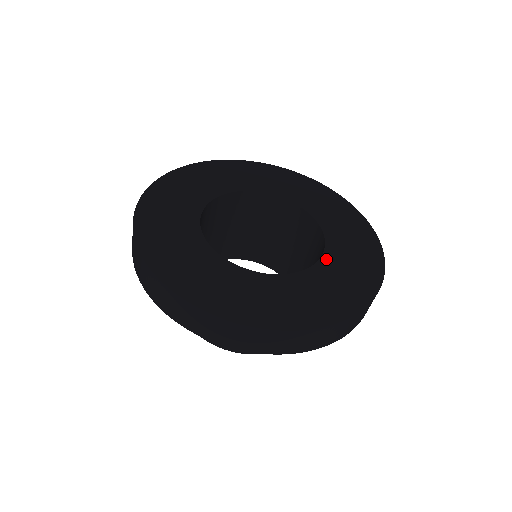
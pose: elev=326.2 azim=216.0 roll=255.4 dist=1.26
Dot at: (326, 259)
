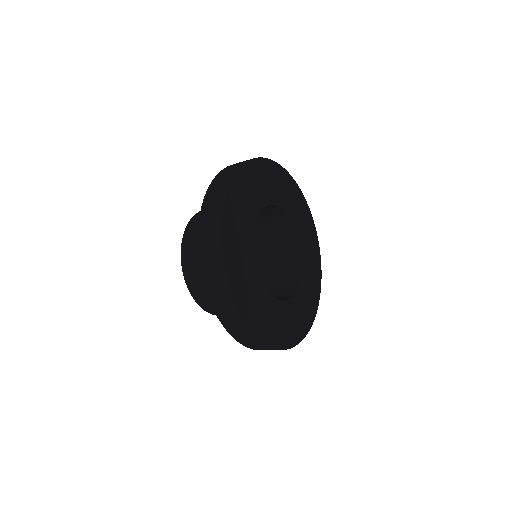
Dot at: (298, 295)
